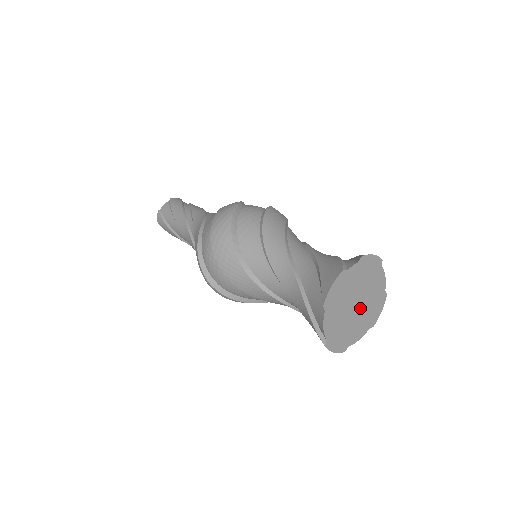
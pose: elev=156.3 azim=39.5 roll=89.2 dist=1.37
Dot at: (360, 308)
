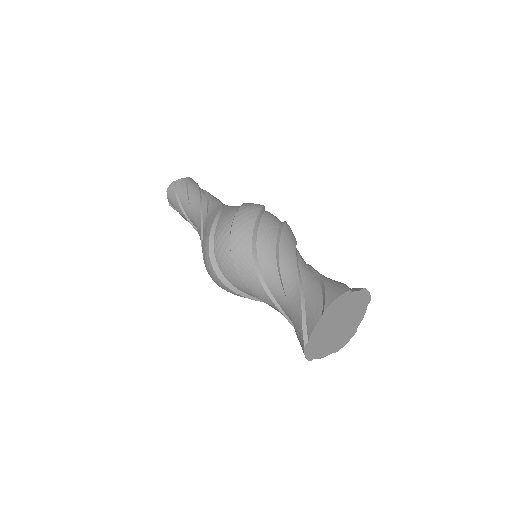
Dot at: (338, 330)
